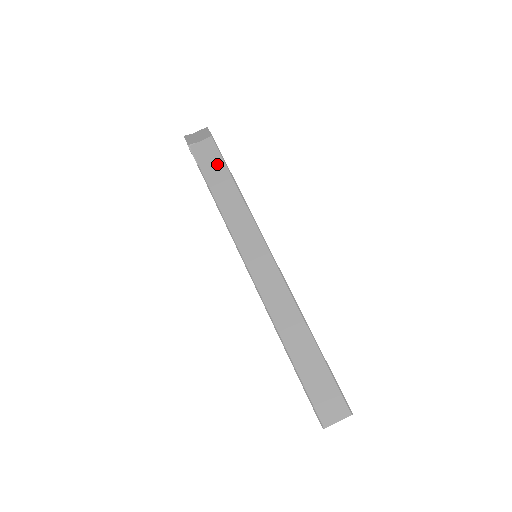
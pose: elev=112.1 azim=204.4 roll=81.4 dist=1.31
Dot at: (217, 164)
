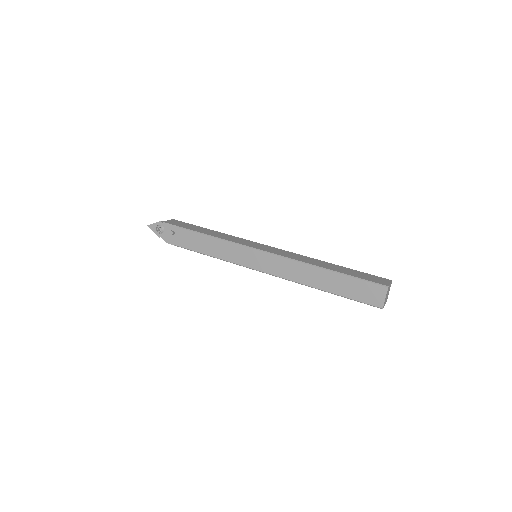
Dot at: (191, 226)
